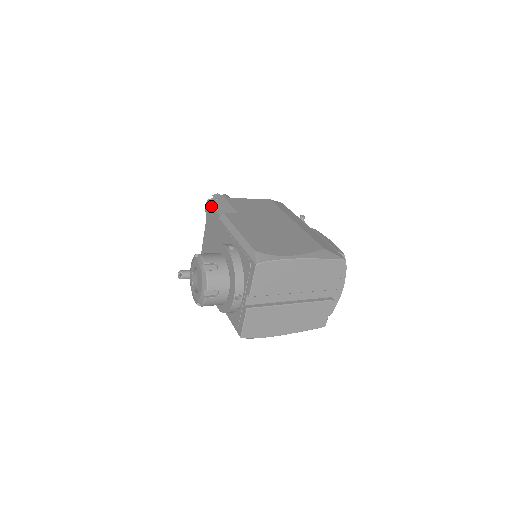
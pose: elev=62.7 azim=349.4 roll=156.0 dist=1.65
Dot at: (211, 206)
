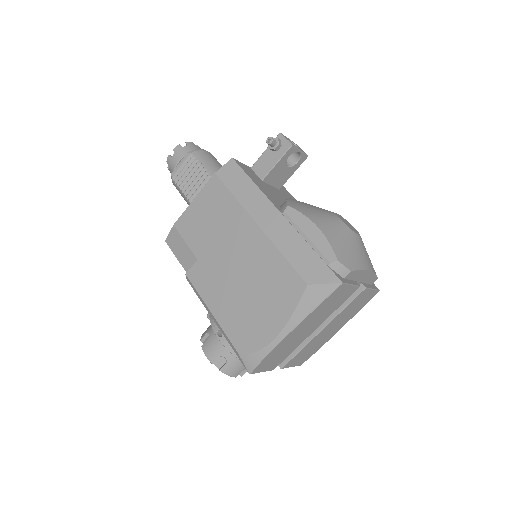
Dot at: (171, 249)
